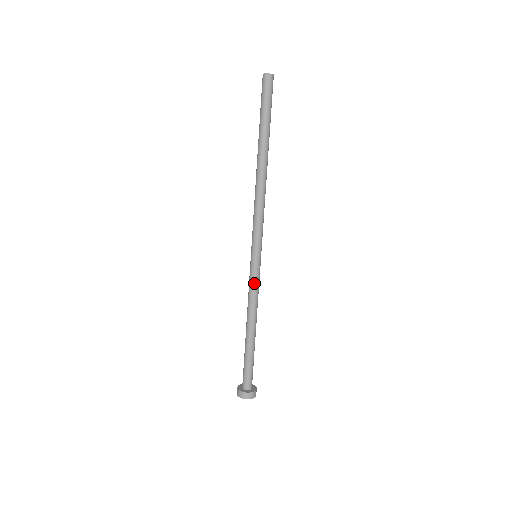
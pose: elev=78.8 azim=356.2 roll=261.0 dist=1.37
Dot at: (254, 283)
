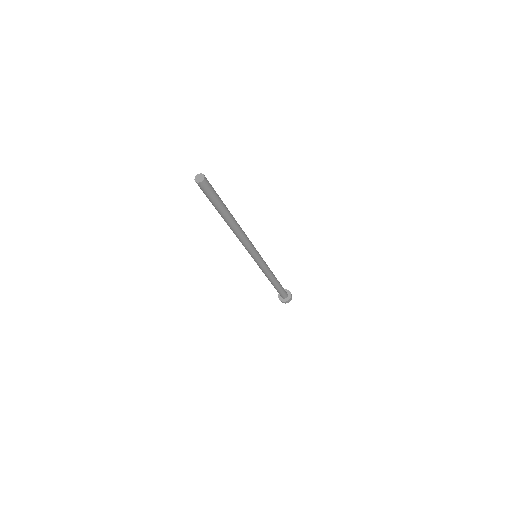
Dot at: (265, 267)
